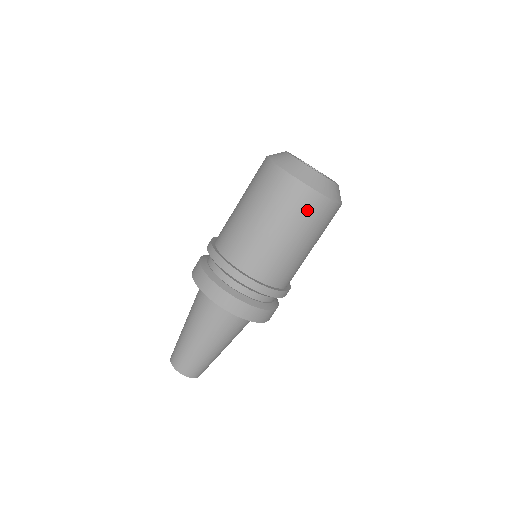
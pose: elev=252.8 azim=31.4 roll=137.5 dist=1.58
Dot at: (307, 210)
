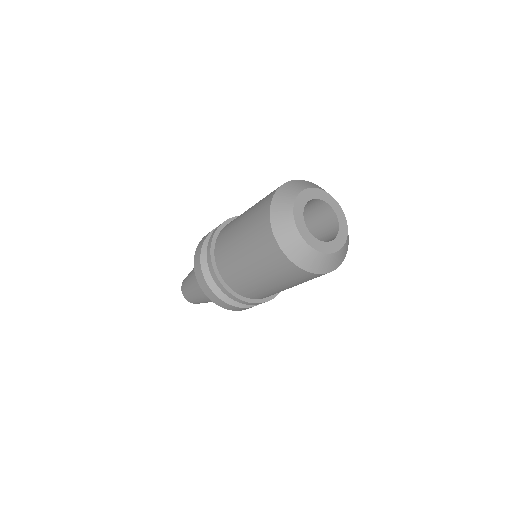
Dot at: occluded
